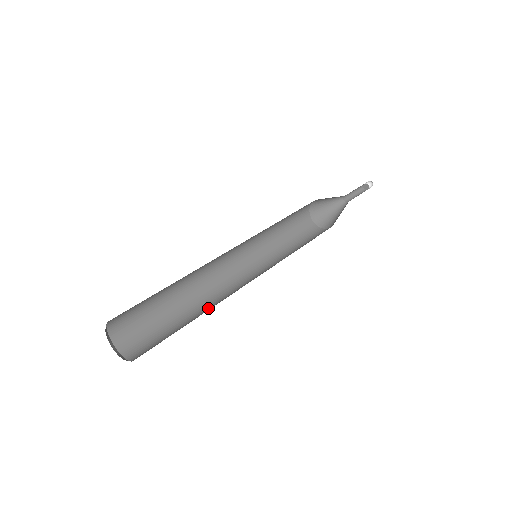
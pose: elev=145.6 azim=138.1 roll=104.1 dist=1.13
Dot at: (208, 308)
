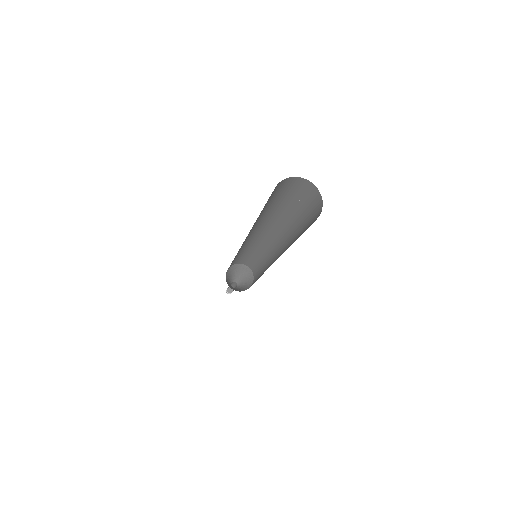
Dot at: (290, 244)
